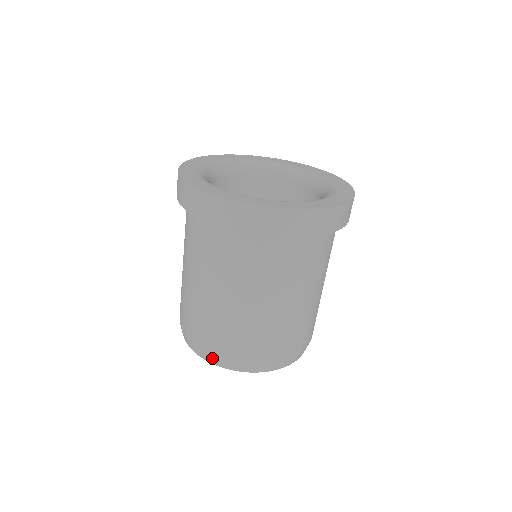
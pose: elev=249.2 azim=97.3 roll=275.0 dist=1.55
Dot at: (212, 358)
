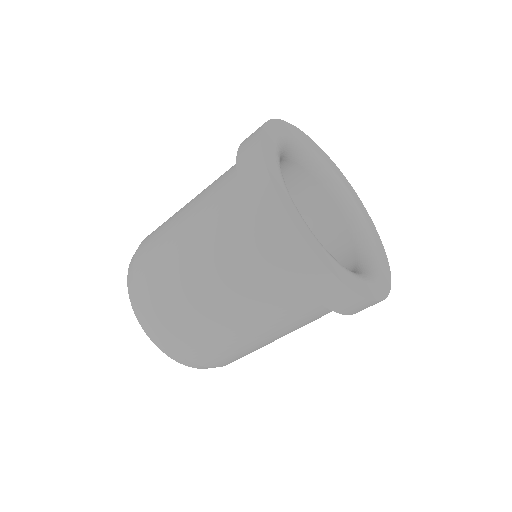
Dot at: (160, 342)
